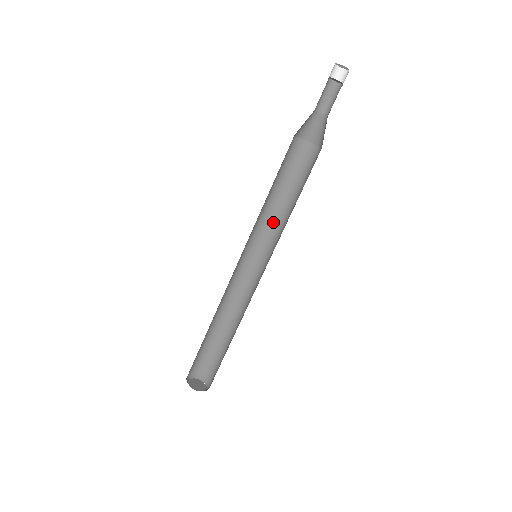
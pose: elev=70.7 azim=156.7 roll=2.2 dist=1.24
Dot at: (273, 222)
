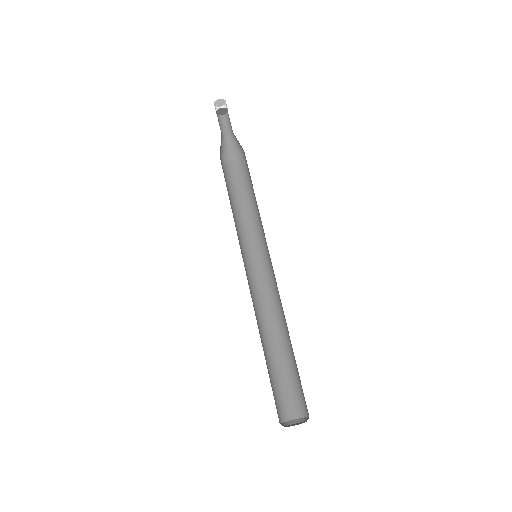
Dot at: (261, 223)
